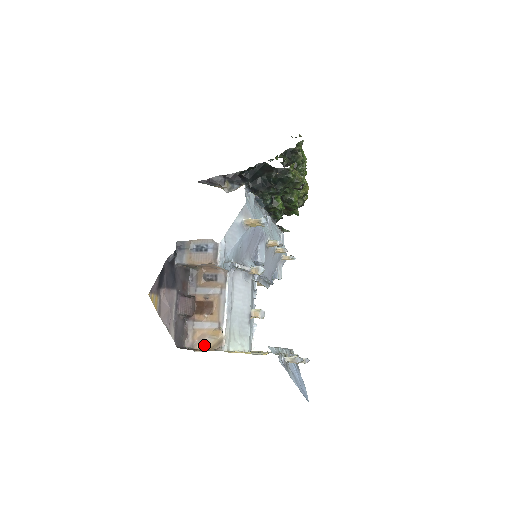
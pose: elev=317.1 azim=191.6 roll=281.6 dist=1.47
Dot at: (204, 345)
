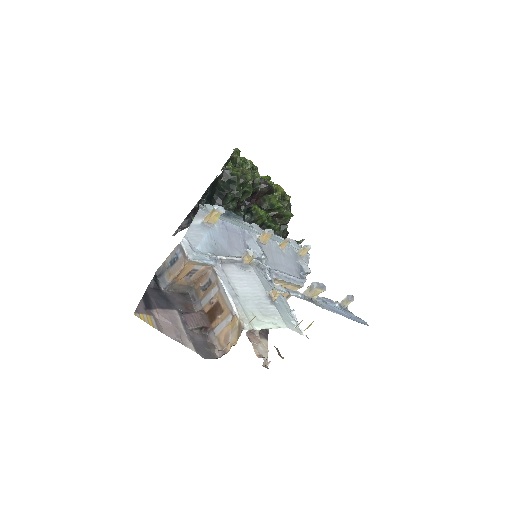
Dot at: (232, 343)
